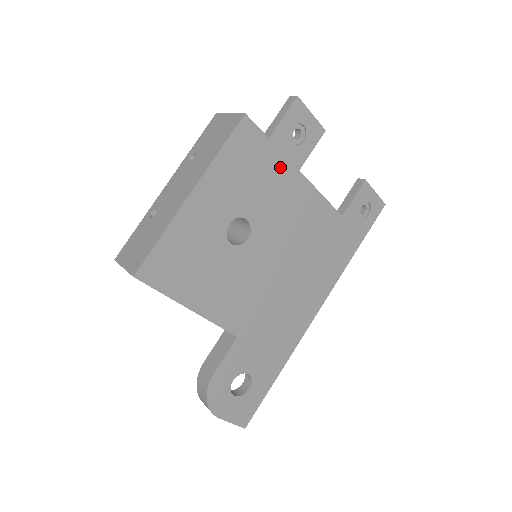
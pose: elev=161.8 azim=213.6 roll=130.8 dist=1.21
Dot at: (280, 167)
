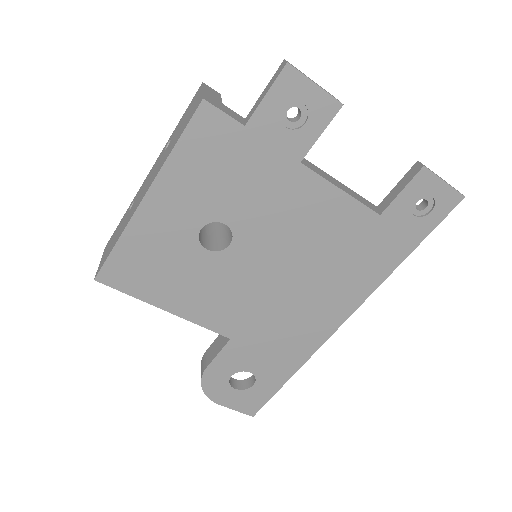
Dot at: (268, 160)
